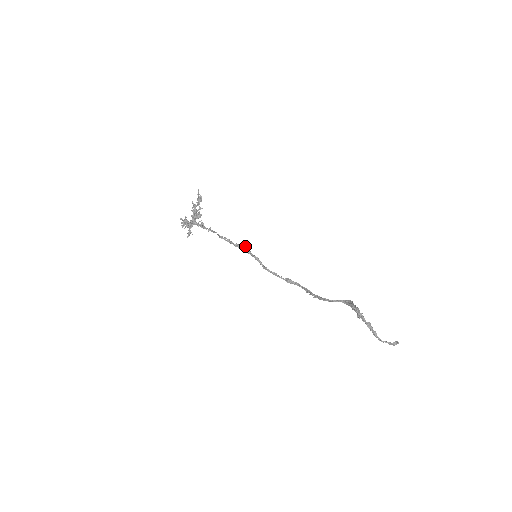
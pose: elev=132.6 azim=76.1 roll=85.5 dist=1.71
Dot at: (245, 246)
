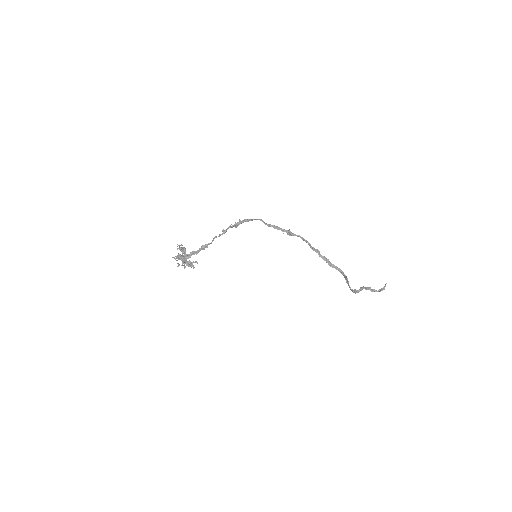
Dot at: (240, 223)
